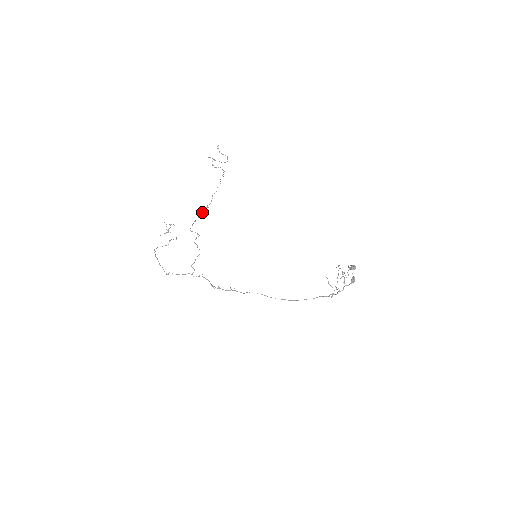
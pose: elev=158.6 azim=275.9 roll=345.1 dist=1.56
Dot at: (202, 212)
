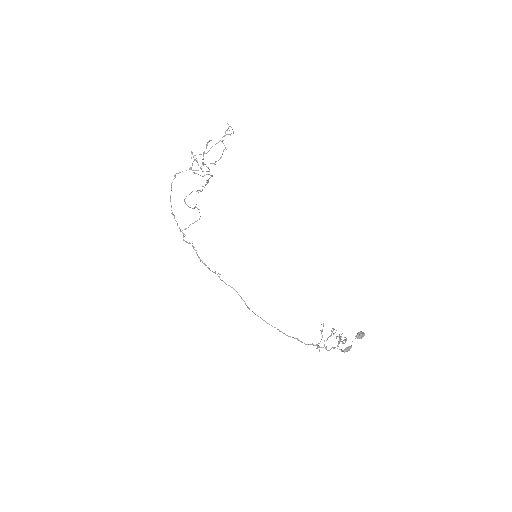
Dot at: (197, 191)
